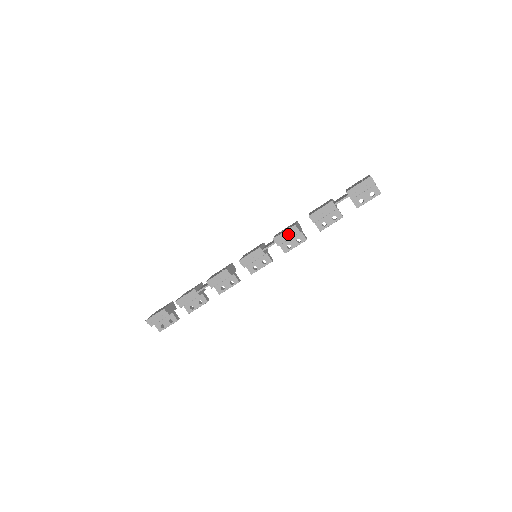
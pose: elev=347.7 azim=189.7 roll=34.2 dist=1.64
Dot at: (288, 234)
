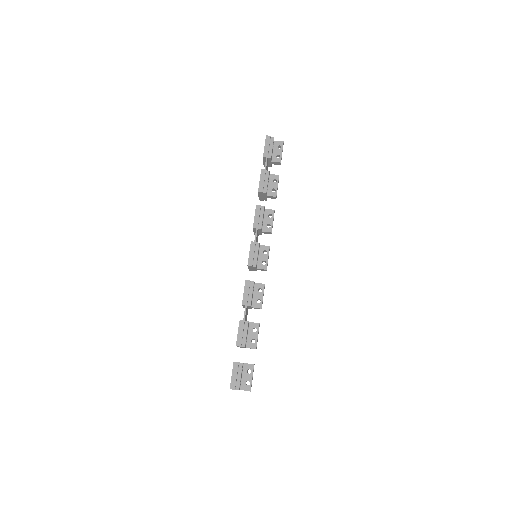
Dot at: (259, 214)
